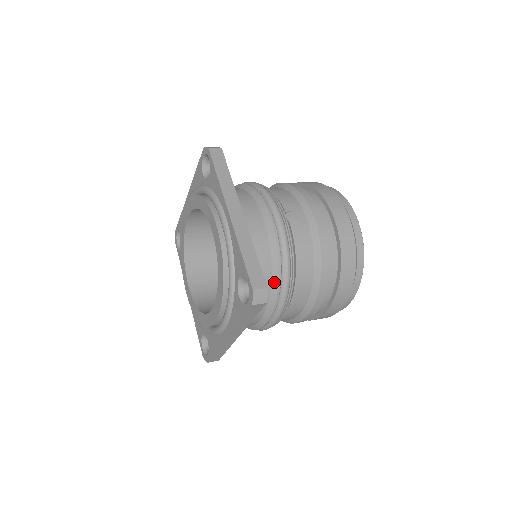
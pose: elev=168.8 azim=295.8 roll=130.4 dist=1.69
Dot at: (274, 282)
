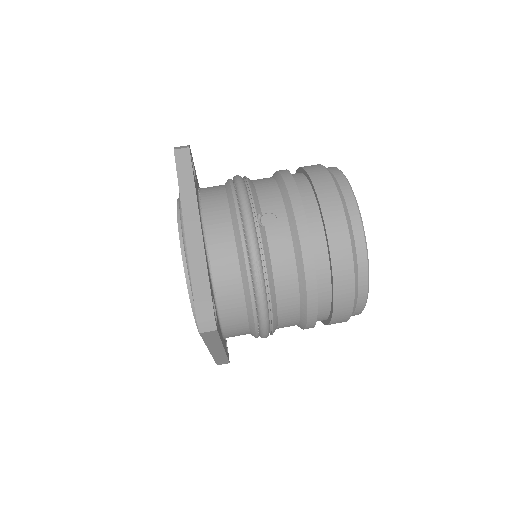
Dot at: (247, 297)
